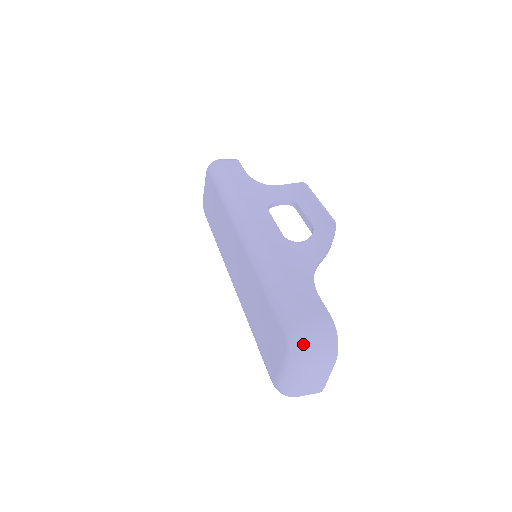
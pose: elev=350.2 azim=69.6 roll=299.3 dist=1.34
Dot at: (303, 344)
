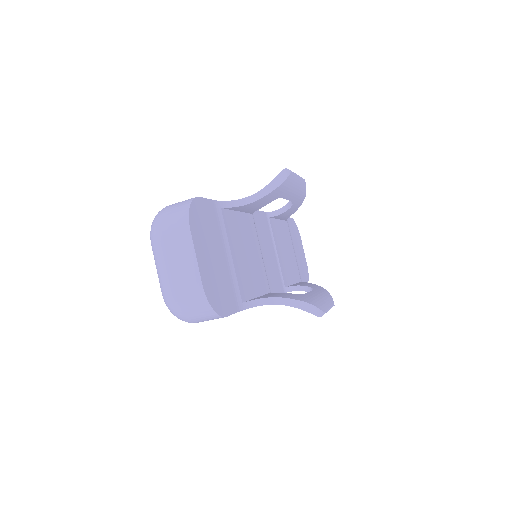
Dot at: (154, 219)
